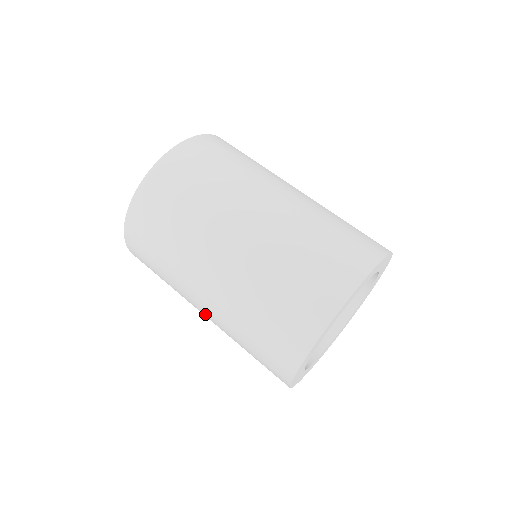
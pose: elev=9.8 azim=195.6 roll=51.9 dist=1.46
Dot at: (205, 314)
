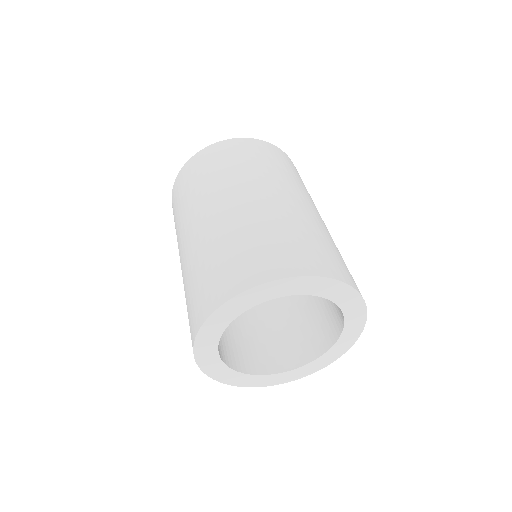
Dot at: occluded
